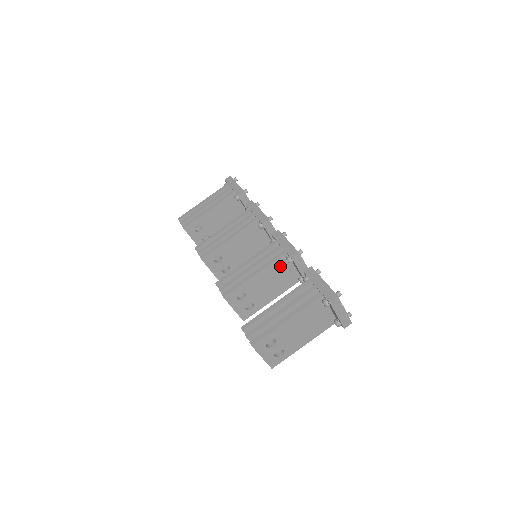
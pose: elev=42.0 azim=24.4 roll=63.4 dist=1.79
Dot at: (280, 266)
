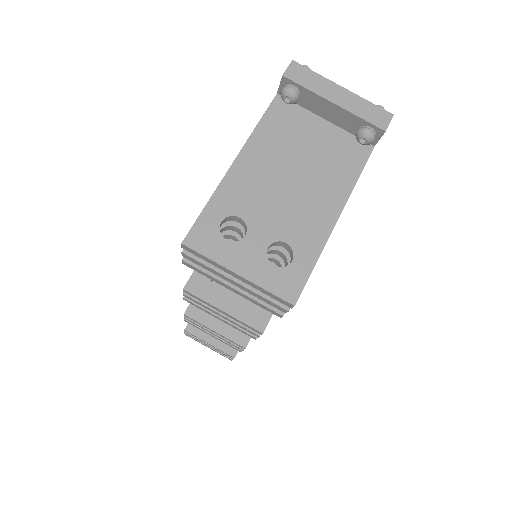
Dot at: occluded
